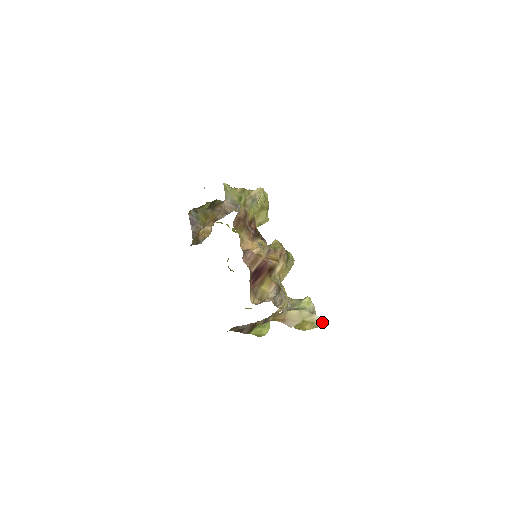
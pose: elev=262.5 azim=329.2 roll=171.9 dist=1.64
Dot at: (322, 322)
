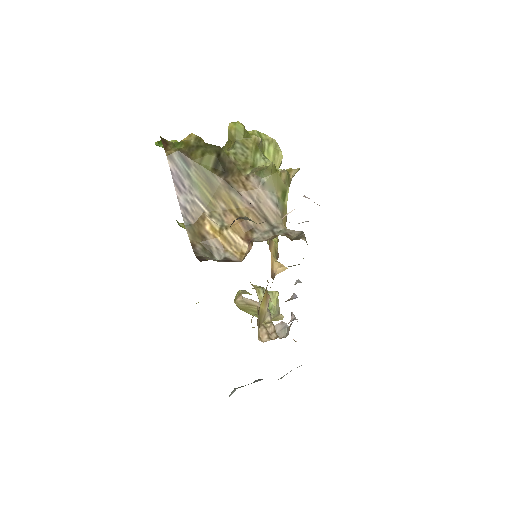
Dot at: (281, 319)
